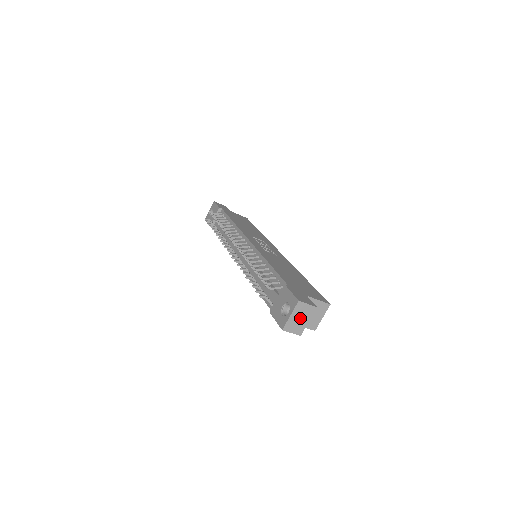
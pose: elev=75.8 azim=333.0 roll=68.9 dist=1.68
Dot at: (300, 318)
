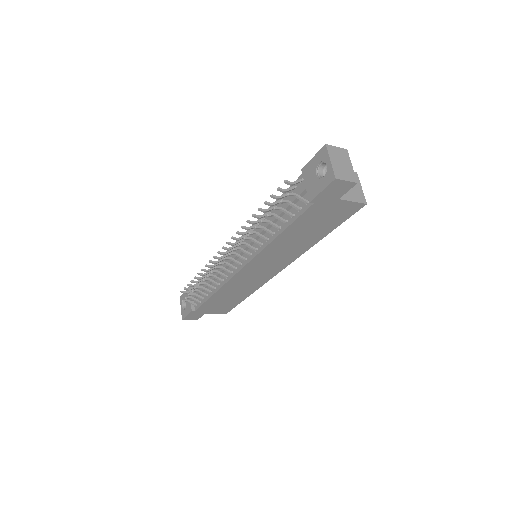
Dot at: (341, 163)
